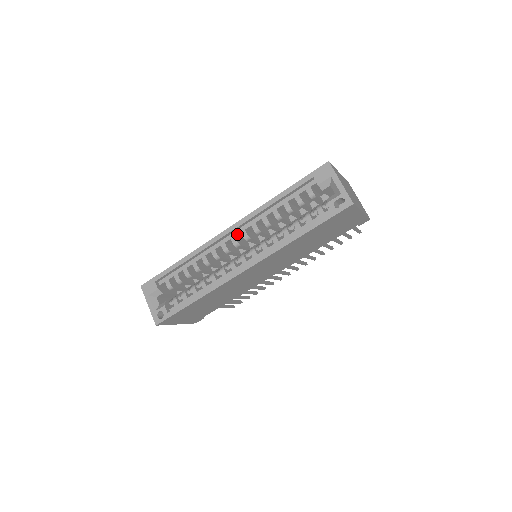
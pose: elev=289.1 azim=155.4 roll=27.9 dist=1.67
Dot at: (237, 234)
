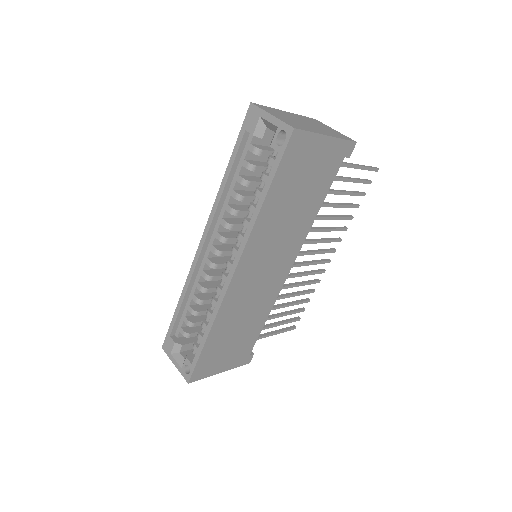
Dot at: (213, 241)
